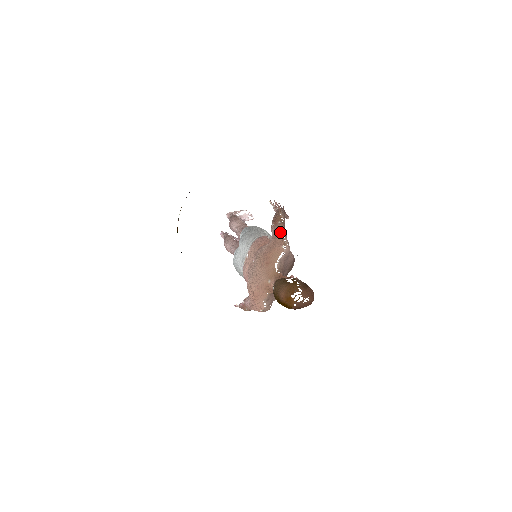
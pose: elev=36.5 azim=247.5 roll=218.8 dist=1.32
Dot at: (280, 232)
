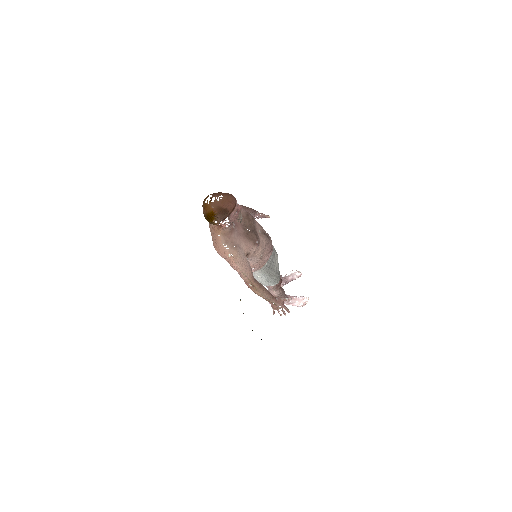
Dot at: occluded
